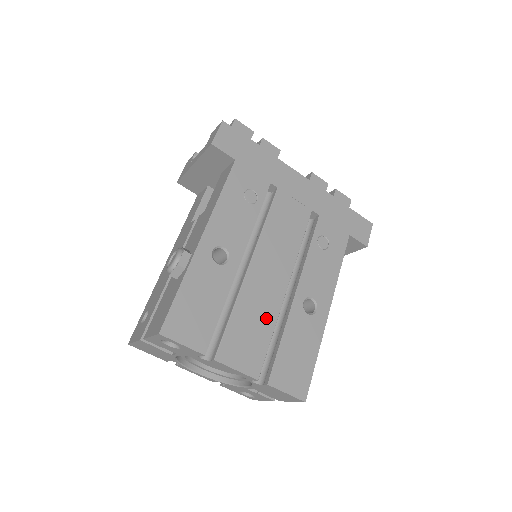
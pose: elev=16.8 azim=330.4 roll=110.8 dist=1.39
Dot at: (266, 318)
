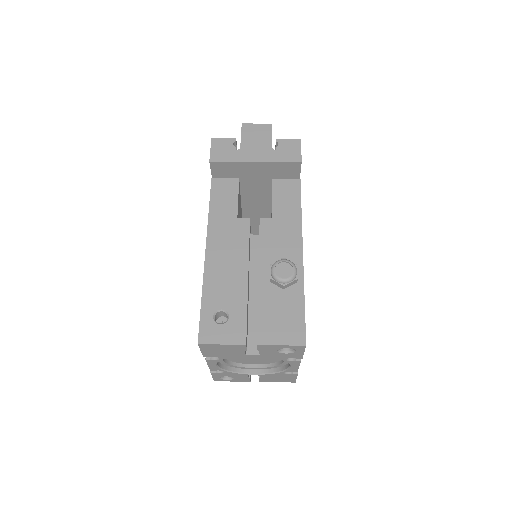
Dot at: occluded
